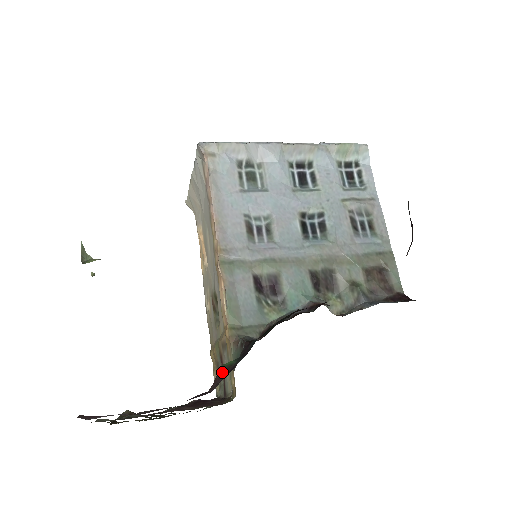
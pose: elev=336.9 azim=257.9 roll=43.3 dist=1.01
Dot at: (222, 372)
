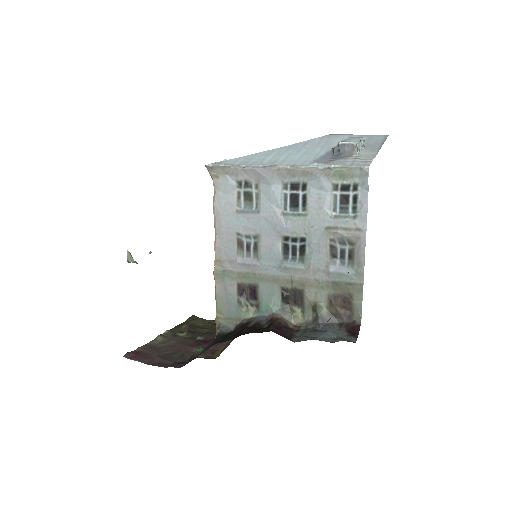
Dot at: (192, 356)
